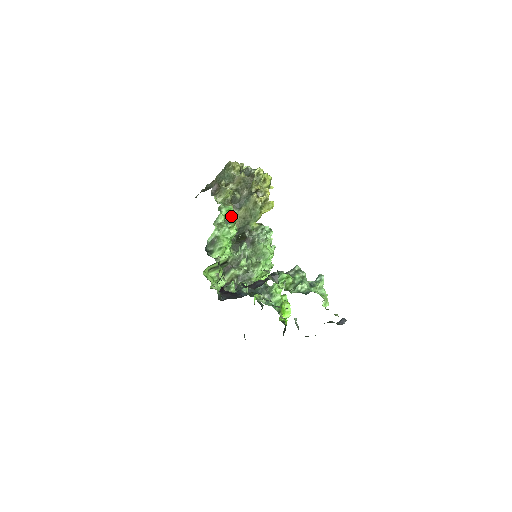
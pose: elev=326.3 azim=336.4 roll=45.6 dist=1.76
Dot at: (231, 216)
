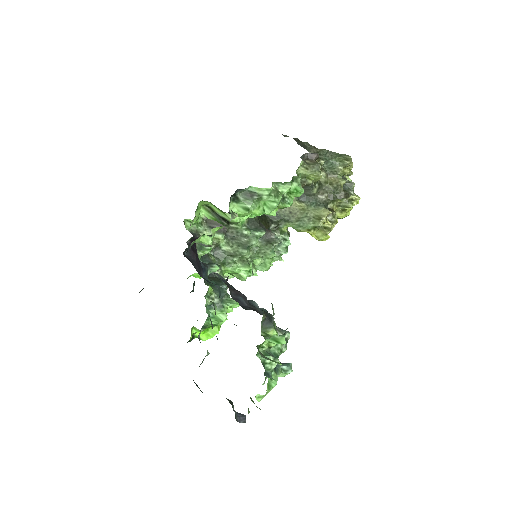
Dot at: (291, 198)
